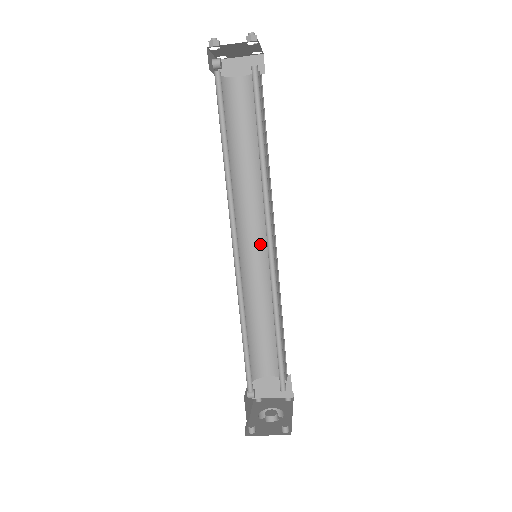
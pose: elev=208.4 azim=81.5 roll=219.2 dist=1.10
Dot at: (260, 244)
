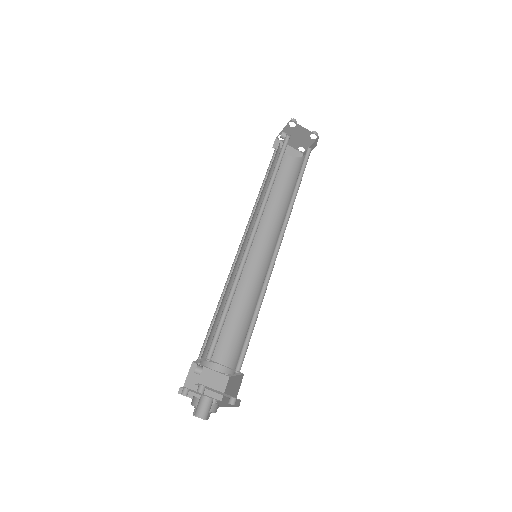
Dot at: (254, 256)
